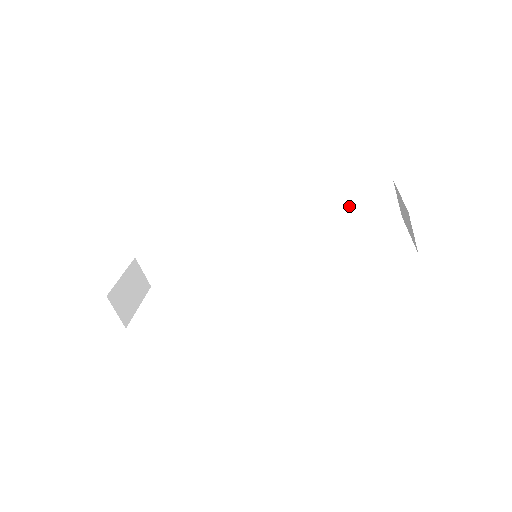
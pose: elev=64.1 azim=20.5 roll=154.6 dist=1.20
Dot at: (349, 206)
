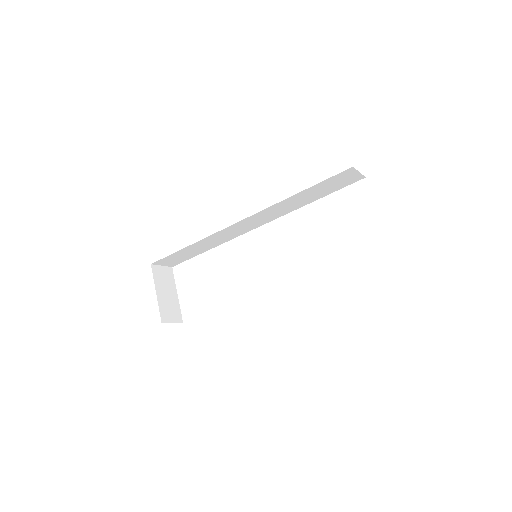
Dot at: (318, 189)
